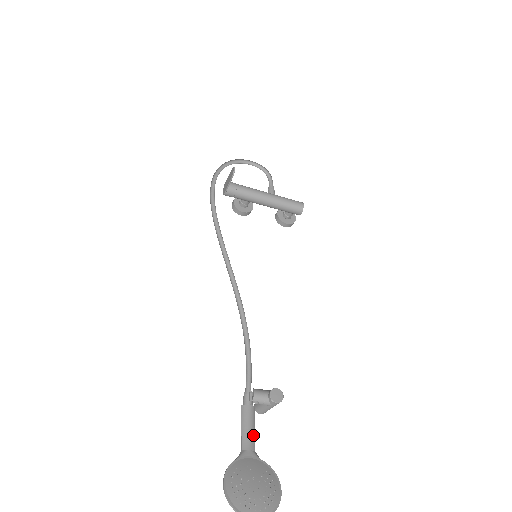
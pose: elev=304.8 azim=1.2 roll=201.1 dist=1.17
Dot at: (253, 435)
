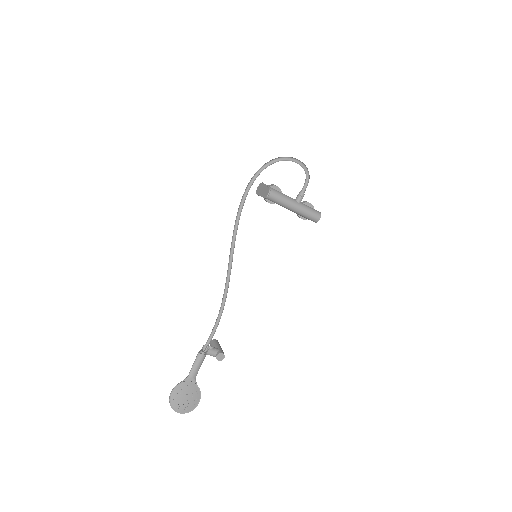
Dot at: (198, 370)
